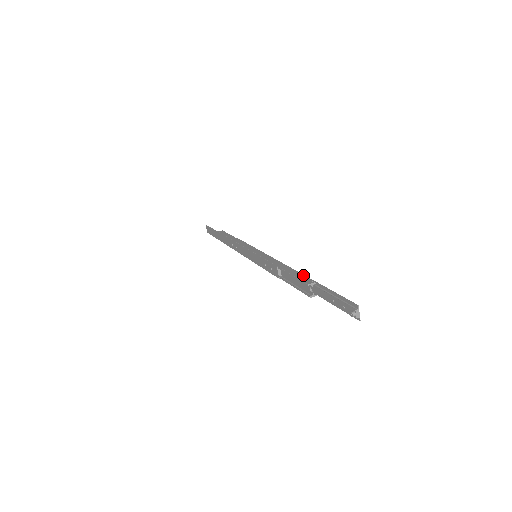
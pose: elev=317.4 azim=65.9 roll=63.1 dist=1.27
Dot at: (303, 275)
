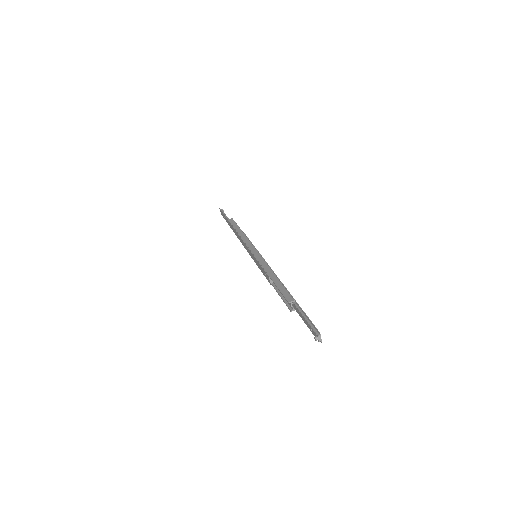
Dot at: (287, 290)
